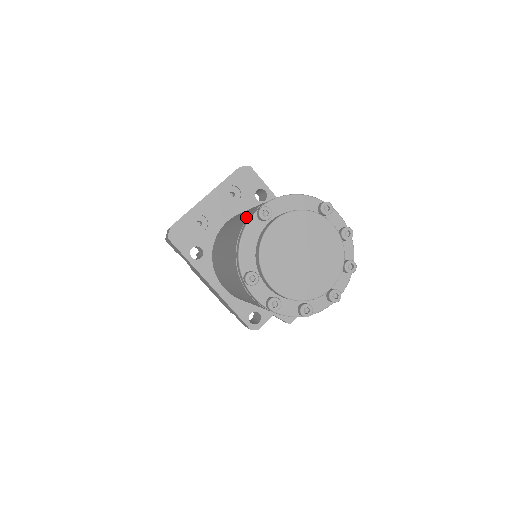
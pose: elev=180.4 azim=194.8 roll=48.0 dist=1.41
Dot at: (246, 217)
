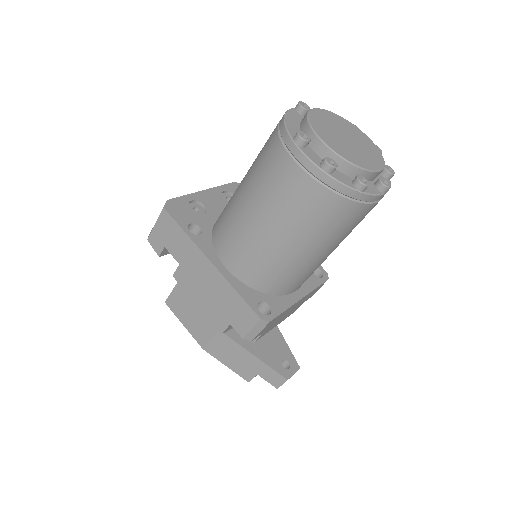
Dot at: occluded
